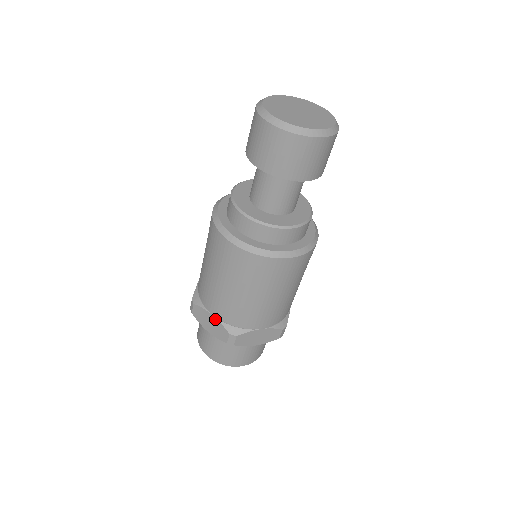
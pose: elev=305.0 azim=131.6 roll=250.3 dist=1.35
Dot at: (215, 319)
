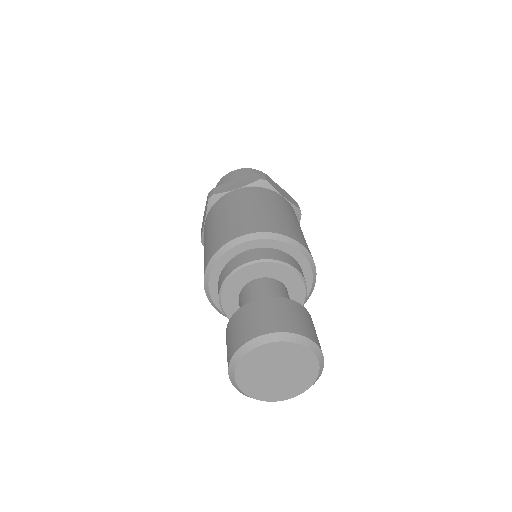
Dot at: occluded
